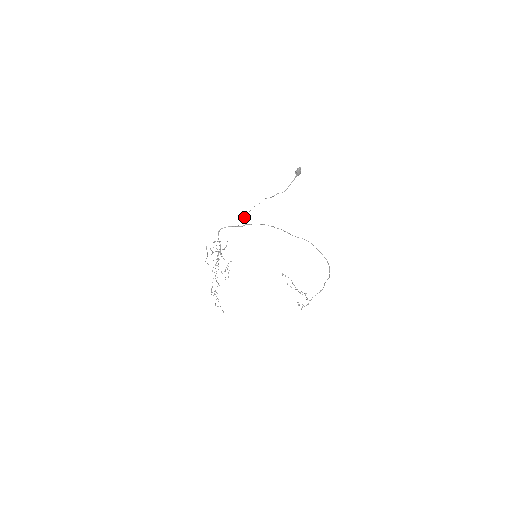
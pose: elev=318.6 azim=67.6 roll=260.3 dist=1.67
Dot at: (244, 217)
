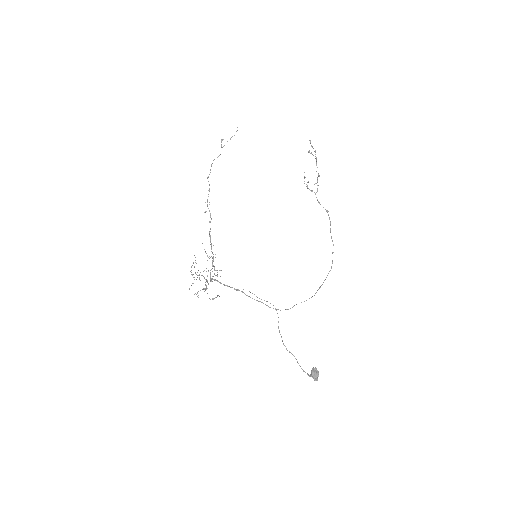
Dot at: occluded
